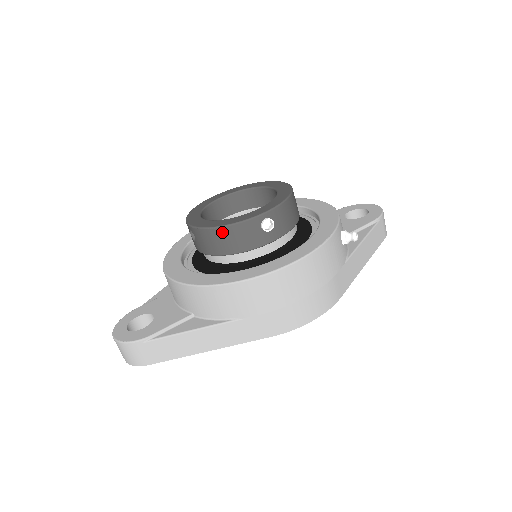
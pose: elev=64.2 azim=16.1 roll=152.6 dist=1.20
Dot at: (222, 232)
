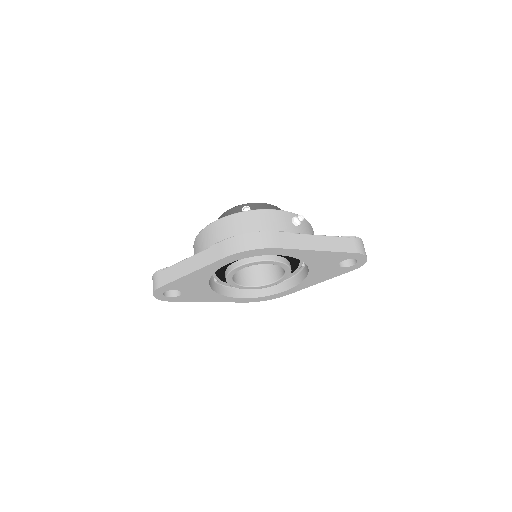
Dot at: (223, 216)
